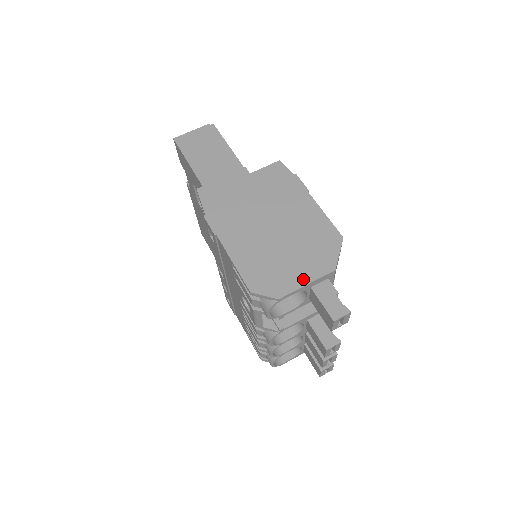
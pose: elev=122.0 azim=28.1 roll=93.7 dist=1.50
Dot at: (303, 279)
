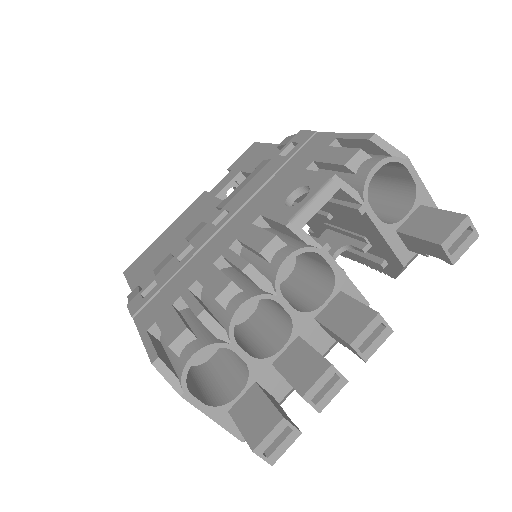
Dot at: occluded
